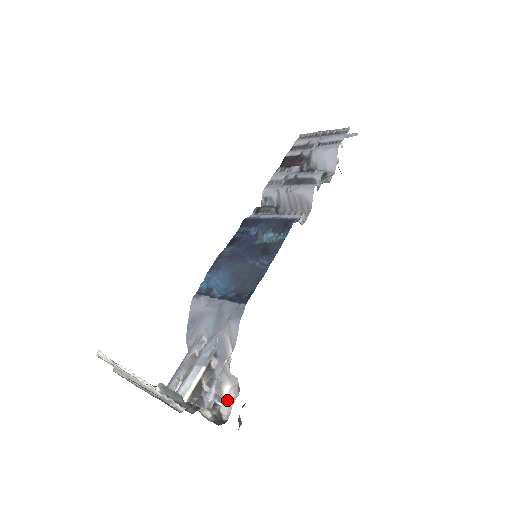
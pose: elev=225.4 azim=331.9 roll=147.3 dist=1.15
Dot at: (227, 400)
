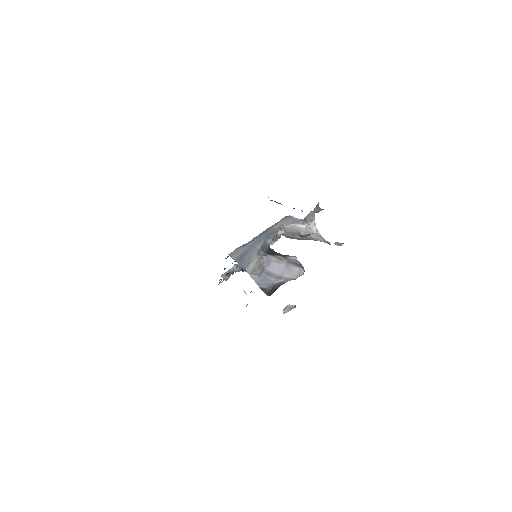
Dot at: occluded
